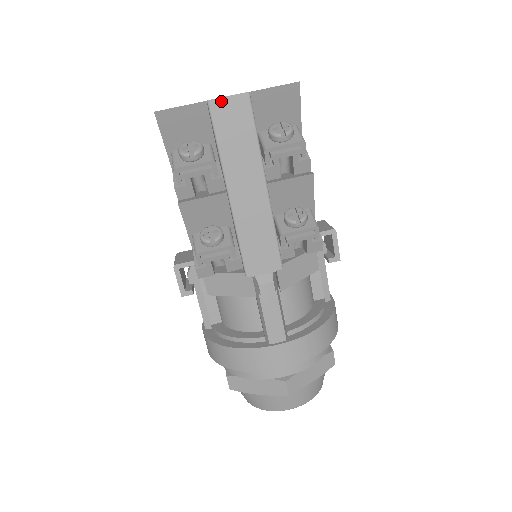
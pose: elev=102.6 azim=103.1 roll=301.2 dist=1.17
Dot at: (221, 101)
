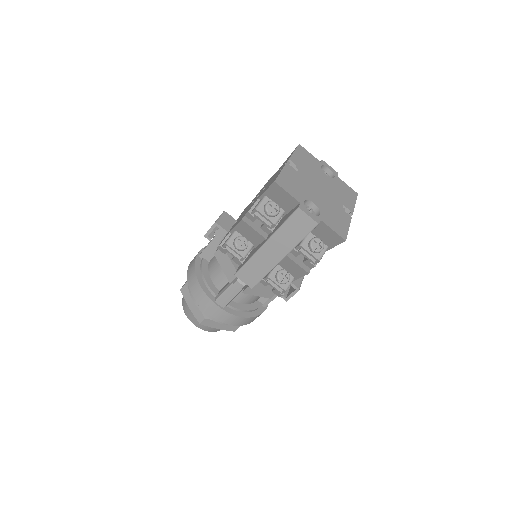
Dot at: (304, 214)
